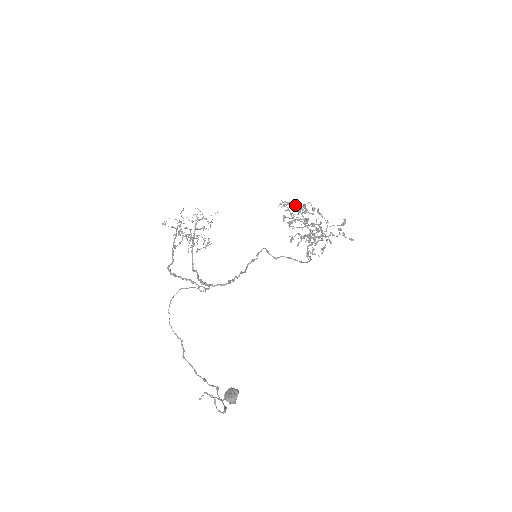
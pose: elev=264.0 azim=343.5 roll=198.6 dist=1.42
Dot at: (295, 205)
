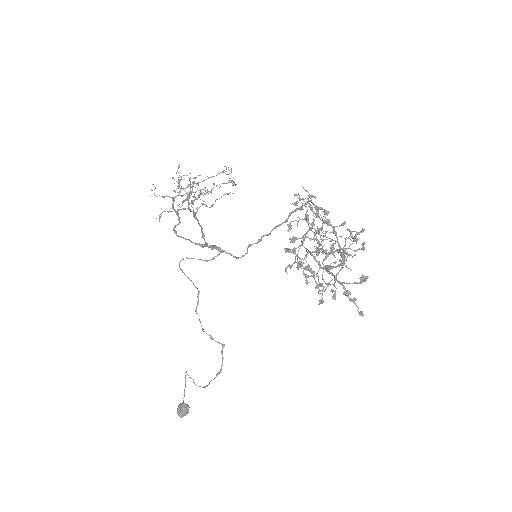
Dot at: (305, 216)
